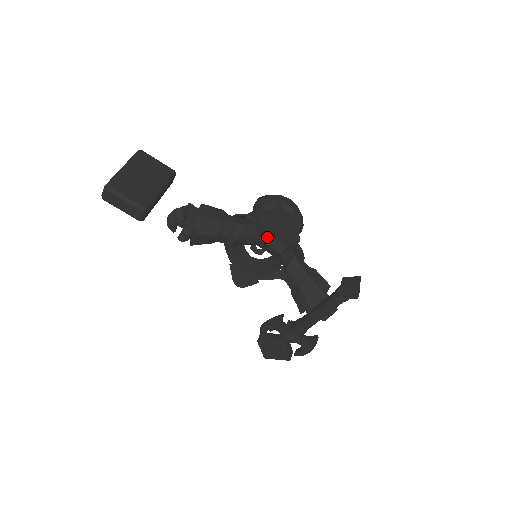
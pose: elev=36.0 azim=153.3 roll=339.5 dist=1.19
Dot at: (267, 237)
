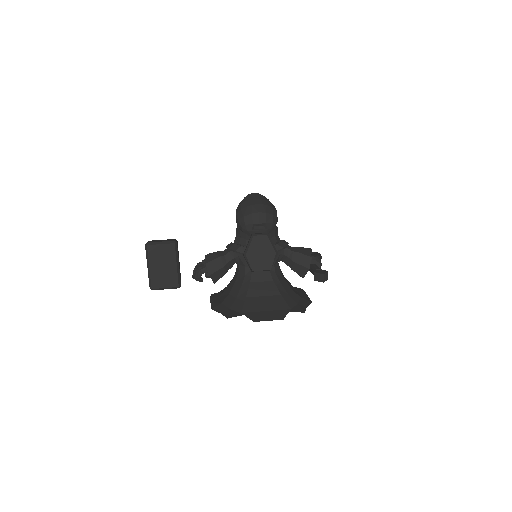
Dot at: occluded
